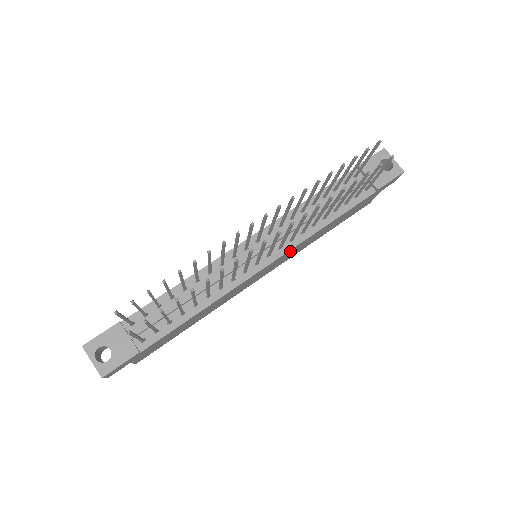
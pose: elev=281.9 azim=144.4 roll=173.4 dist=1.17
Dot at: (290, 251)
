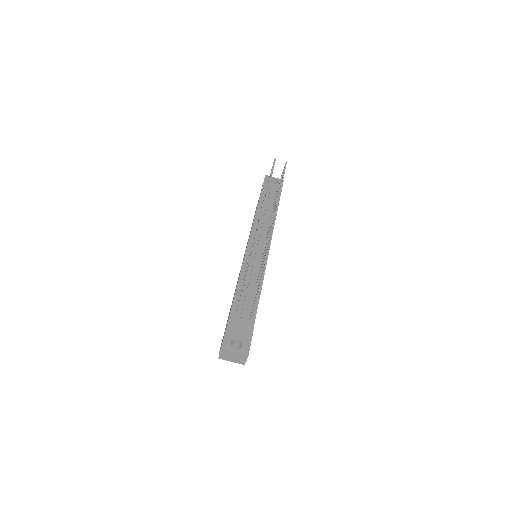
Dot at: occluded
